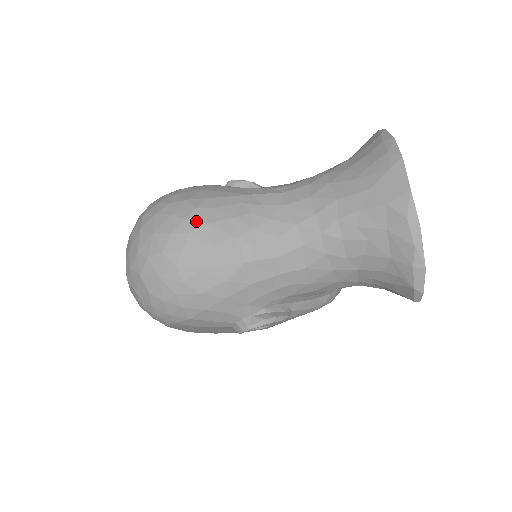
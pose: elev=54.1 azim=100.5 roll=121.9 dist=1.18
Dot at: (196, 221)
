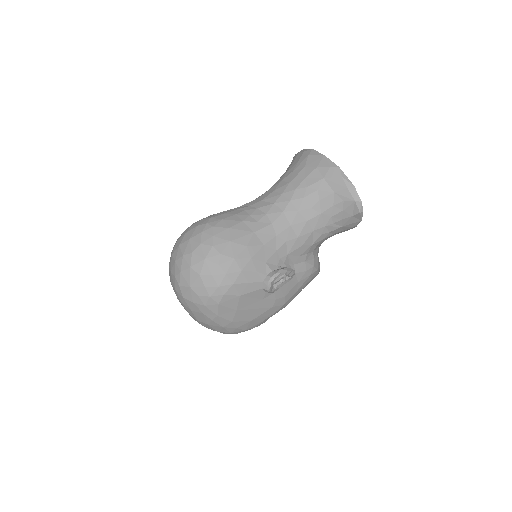
Dot at: (214, 221)
